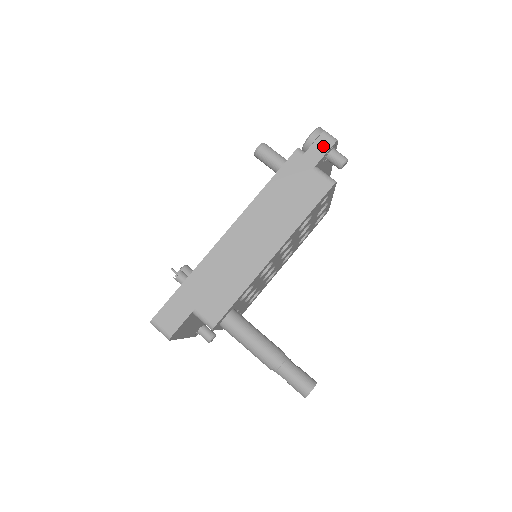
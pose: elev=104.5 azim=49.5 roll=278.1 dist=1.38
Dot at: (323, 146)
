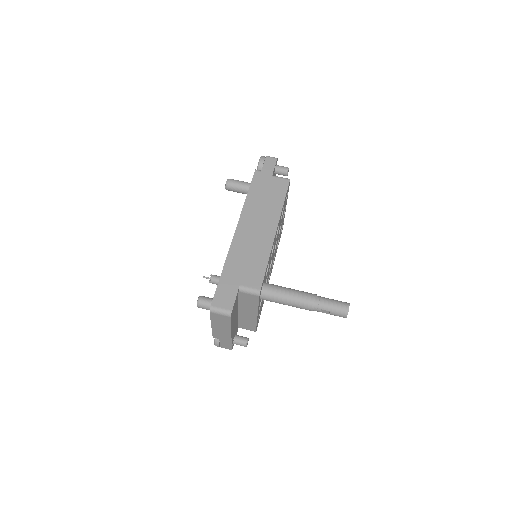
Dot at: (271, 163)
